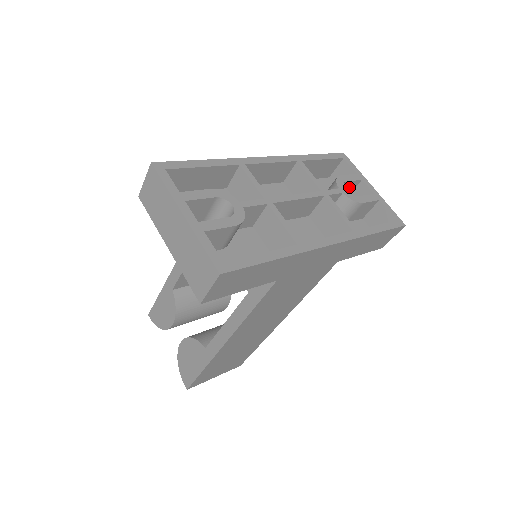
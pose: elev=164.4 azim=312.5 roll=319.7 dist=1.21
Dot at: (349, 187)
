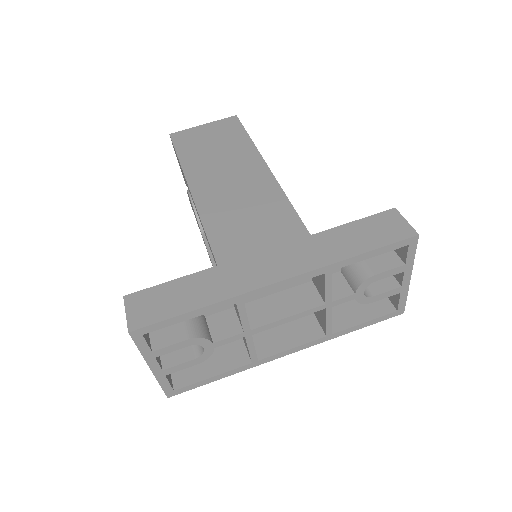
Dot at: occluded
